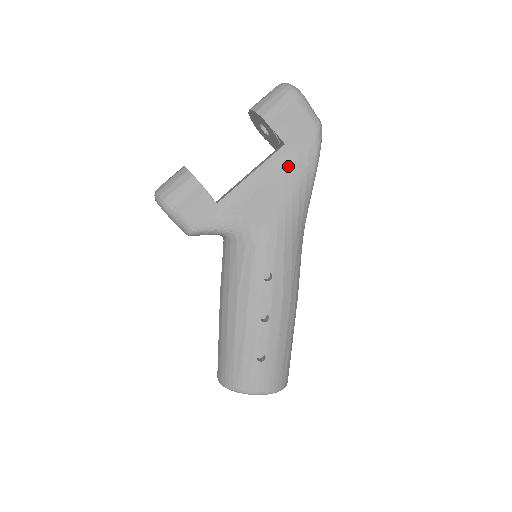
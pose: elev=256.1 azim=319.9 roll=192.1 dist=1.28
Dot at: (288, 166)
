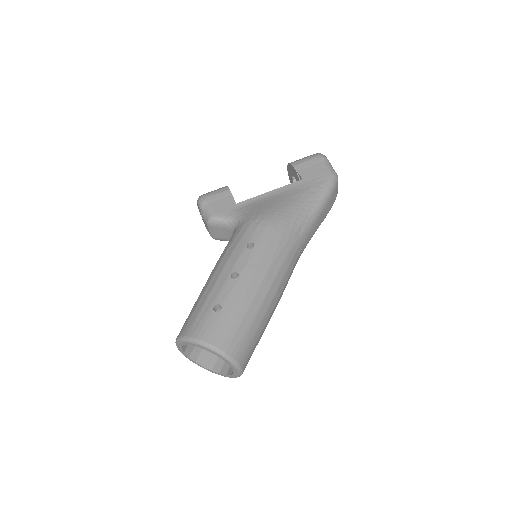
Dot at: (300, 190)
